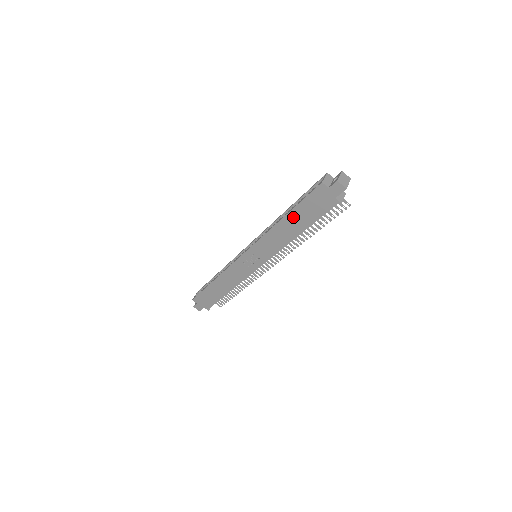
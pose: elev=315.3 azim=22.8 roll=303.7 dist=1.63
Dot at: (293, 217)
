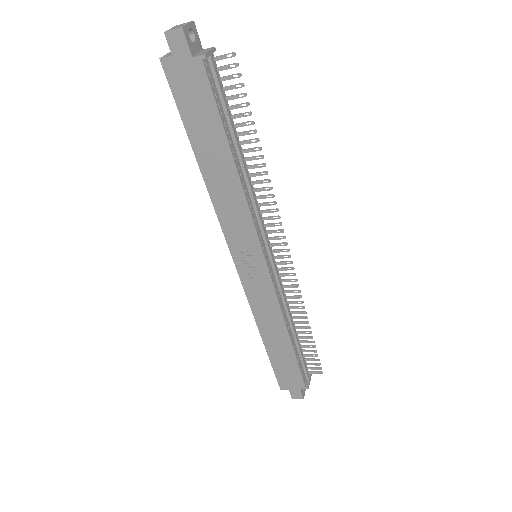
Dot at: (202, 148)
